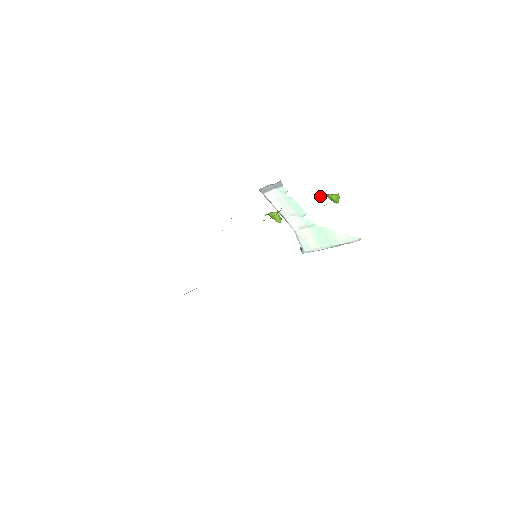
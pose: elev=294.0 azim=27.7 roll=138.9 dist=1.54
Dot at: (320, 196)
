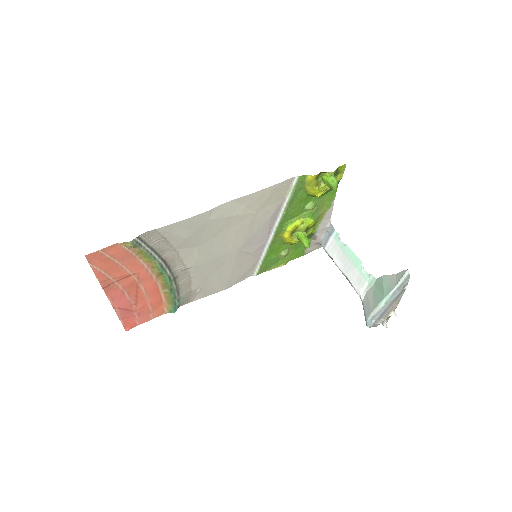
Dot at: (319, 185)
